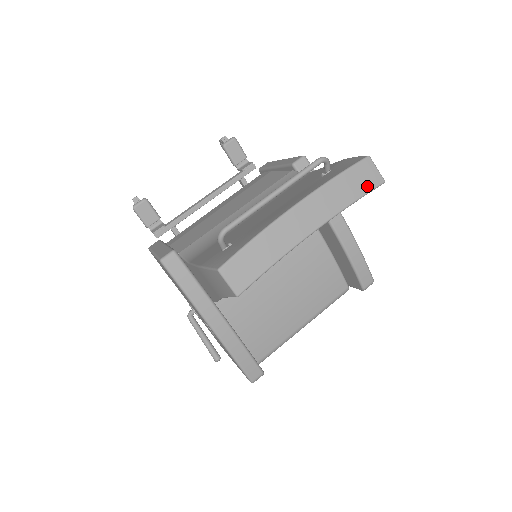
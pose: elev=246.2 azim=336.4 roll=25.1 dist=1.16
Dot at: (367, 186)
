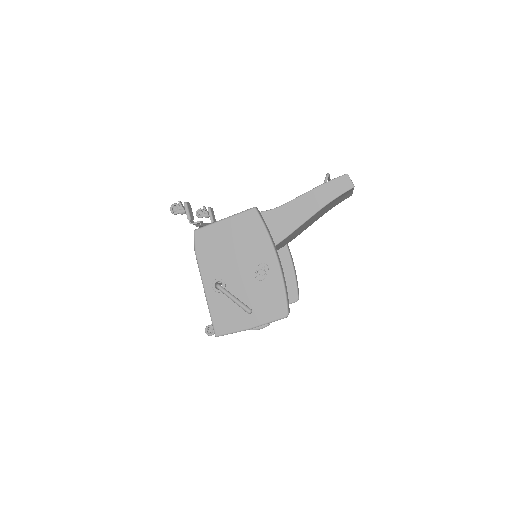
Dot at: occluded
